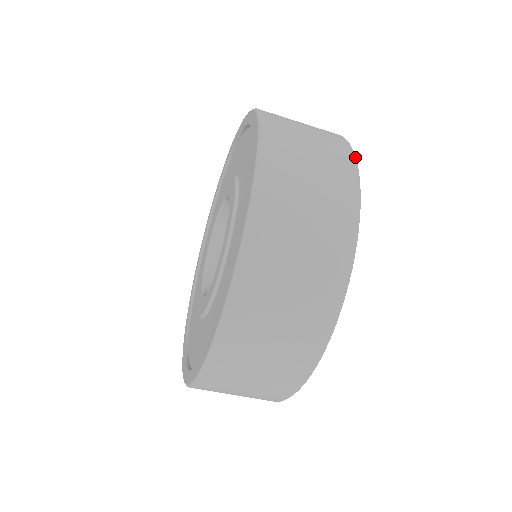
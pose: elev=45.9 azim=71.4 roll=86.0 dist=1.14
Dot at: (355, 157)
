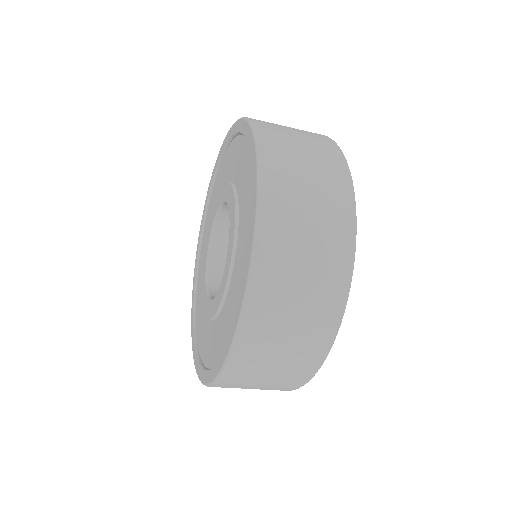
Dot at: occluded
